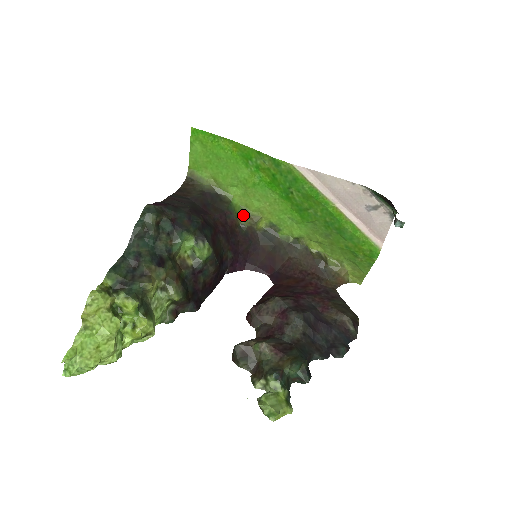
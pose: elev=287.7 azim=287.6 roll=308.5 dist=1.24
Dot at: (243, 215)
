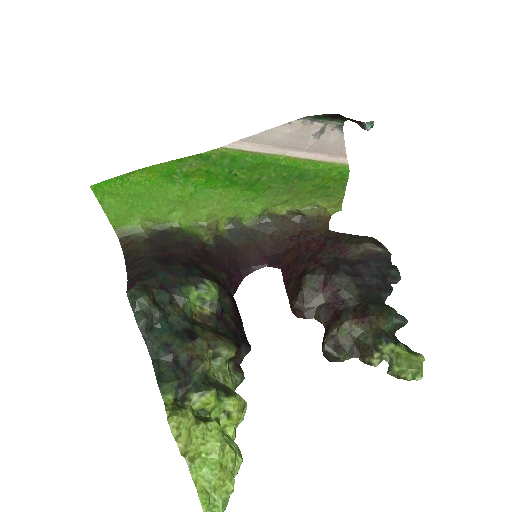
Dot at: (200, 232)
